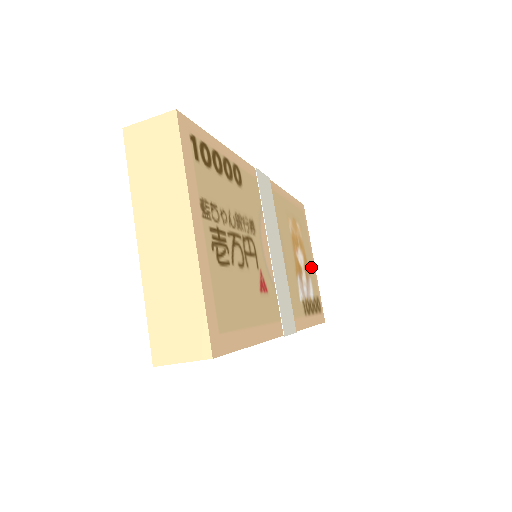
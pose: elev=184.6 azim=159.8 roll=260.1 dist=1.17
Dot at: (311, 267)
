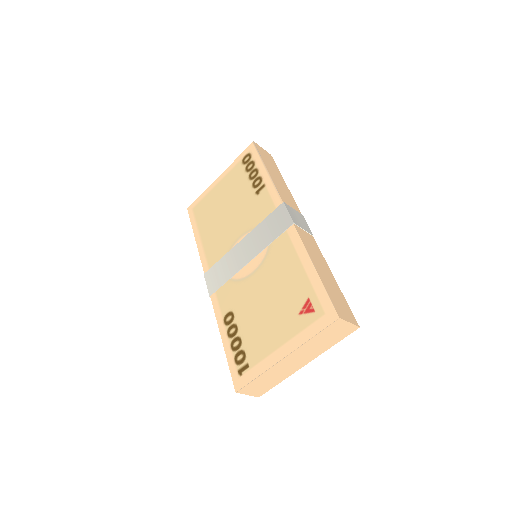
Dot at: occluded
